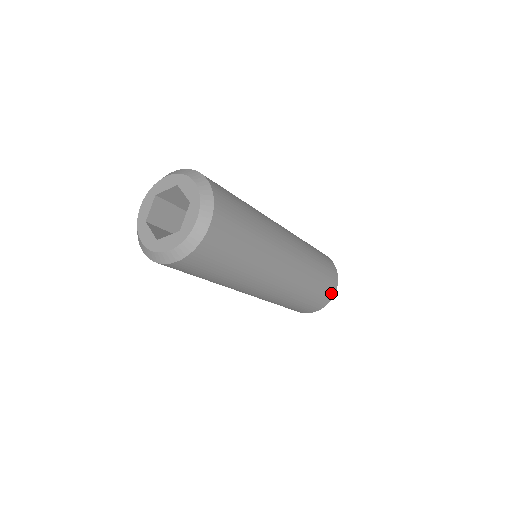
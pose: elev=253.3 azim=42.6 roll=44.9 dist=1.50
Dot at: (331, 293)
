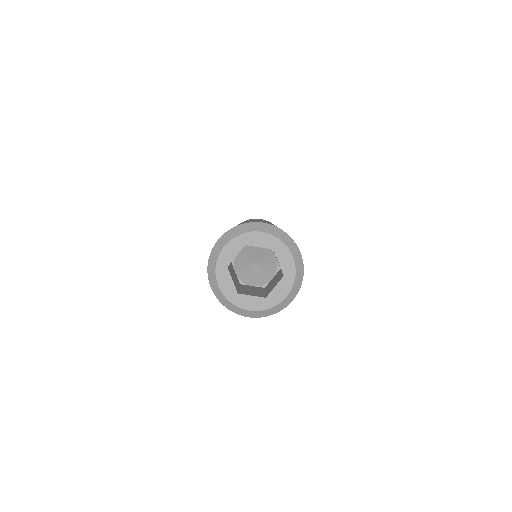
Dot at: occluded
